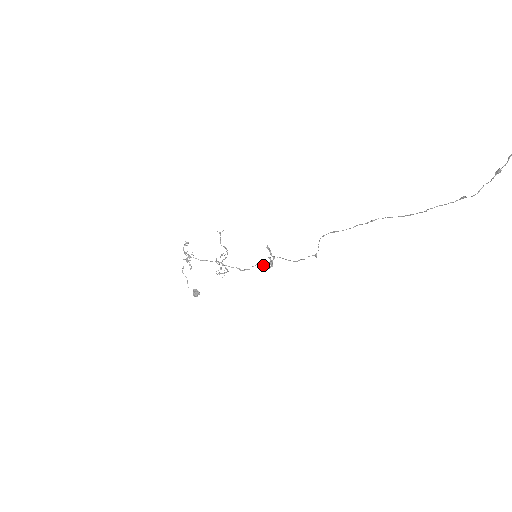
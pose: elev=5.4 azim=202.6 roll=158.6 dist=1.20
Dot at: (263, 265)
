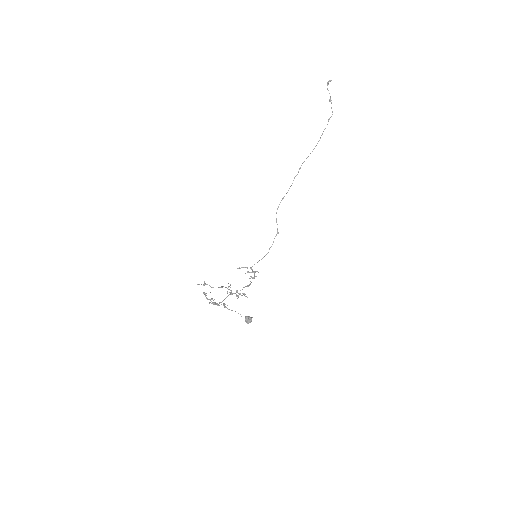
Dot at: occluded
